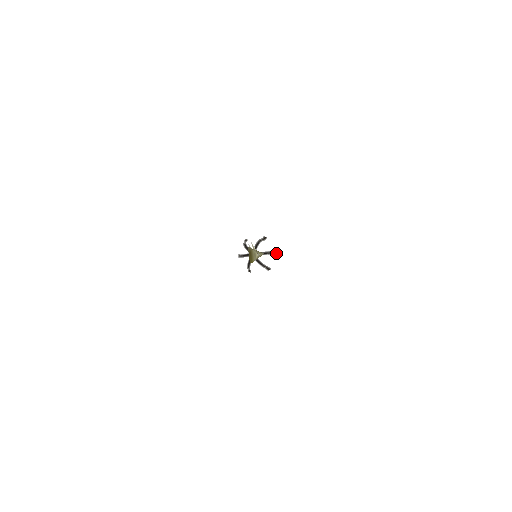
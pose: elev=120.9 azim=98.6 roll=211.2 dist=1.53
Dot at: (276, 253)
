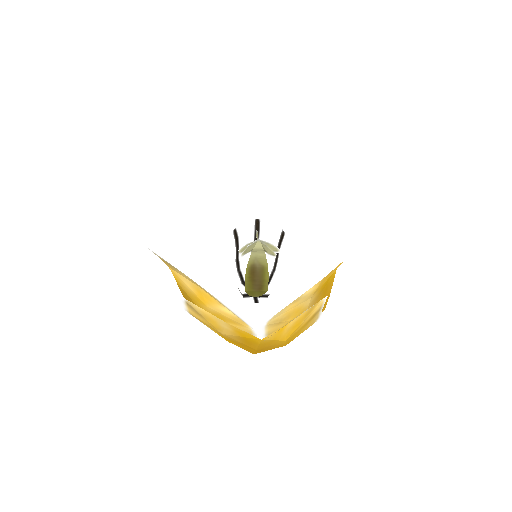
Dot at: occluded
